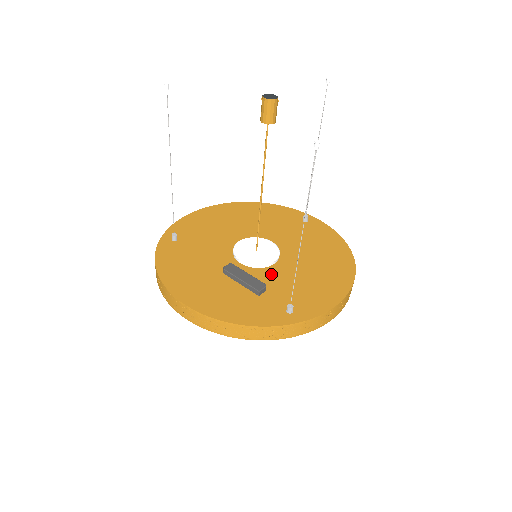
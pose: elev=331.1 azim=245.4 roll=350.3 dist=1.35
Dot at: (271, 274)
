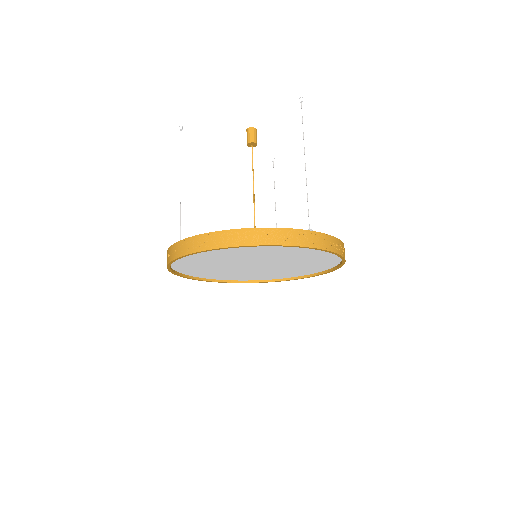
Dot at: occluded
